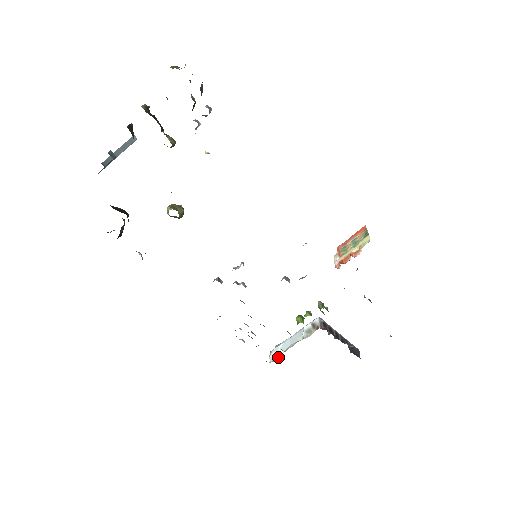
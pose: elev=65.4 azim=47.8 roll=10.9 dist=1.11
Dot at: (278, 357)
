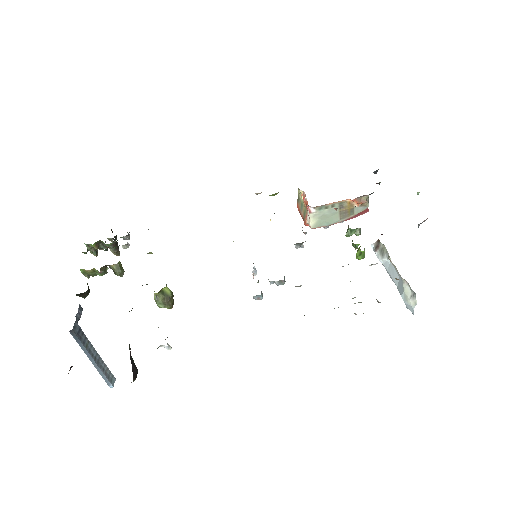
Dot at: (409, 288)
